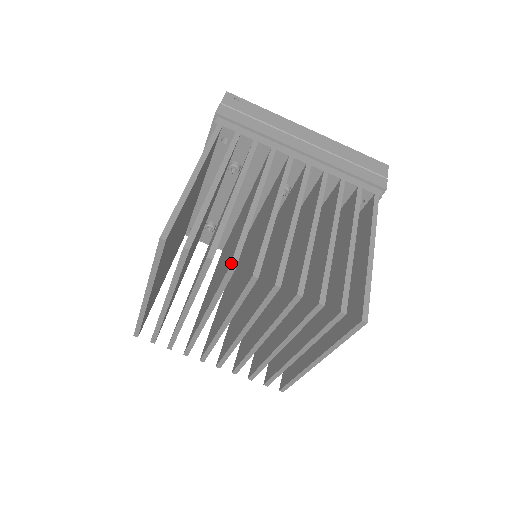
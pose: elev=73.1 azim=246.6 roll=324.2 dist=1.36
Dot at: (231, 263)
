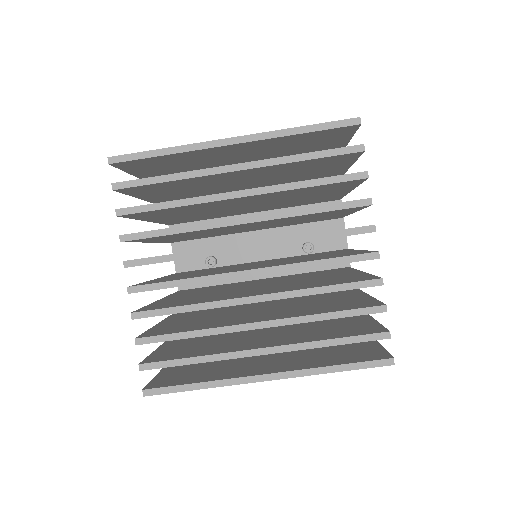
Dot at: (371, 198)
